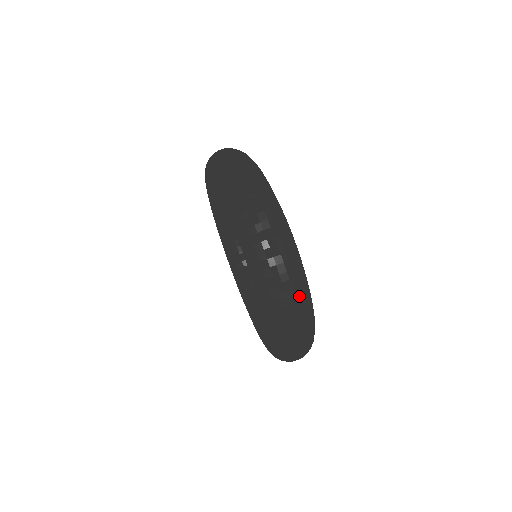
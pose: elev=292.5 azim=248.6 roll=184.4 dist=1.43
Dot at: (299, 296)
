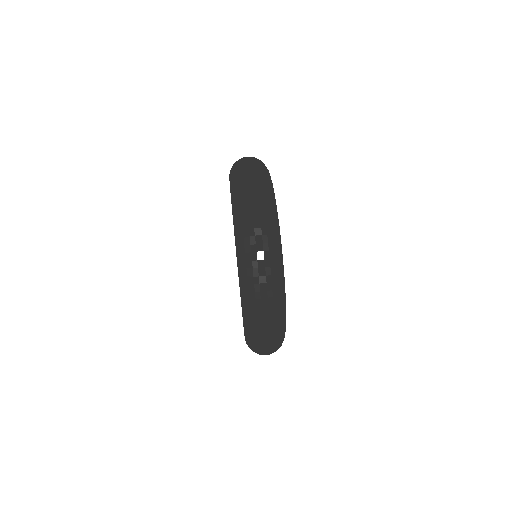
Dot at: (262, 195)
